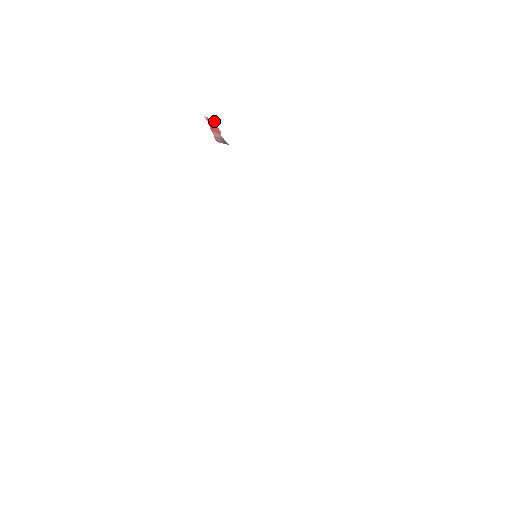
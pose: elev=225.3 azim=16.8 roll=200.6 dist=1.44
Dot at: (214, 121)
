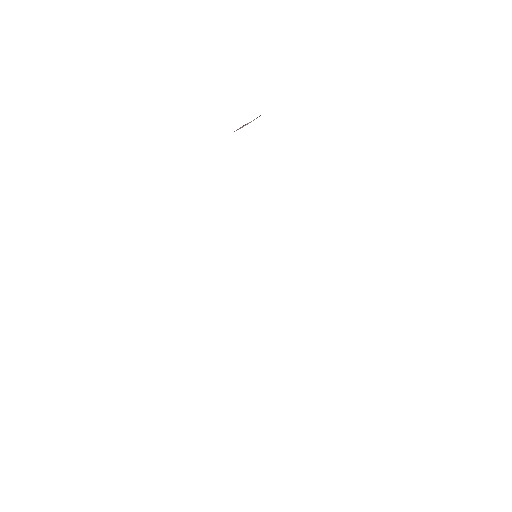
Dot at: occluded
